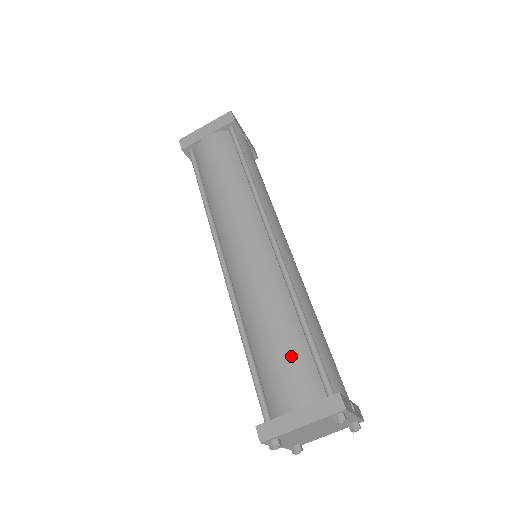
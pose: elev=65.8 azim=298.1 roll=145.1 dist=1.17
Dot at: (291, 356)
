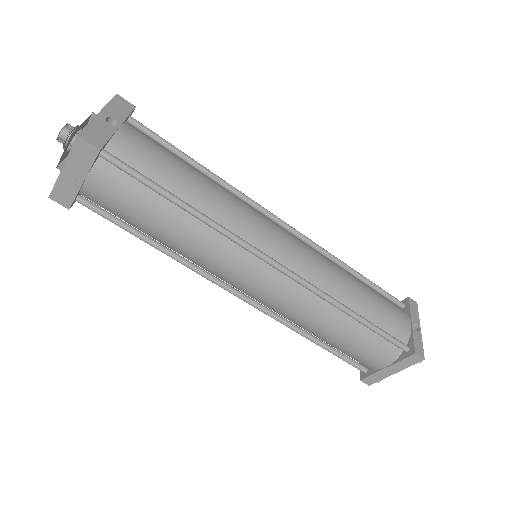
Dot at: (362, 344)
